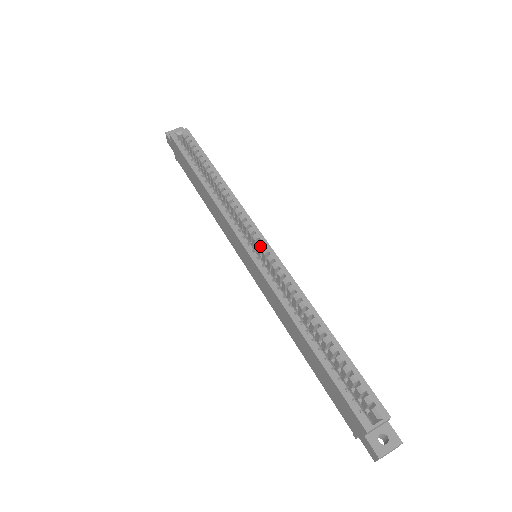
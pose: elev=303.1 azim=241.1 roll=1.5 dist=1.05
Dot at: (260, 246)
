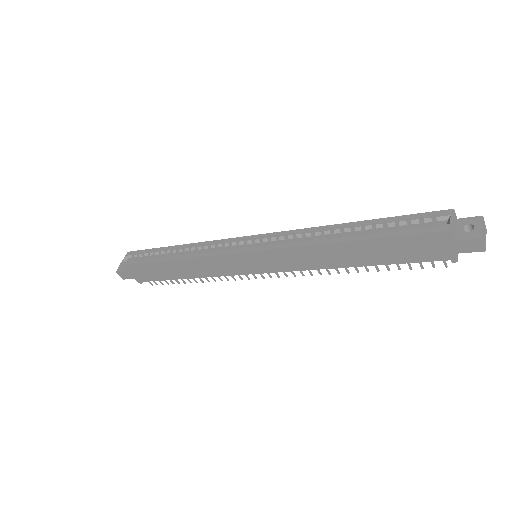
Dot at: (251, 242)
